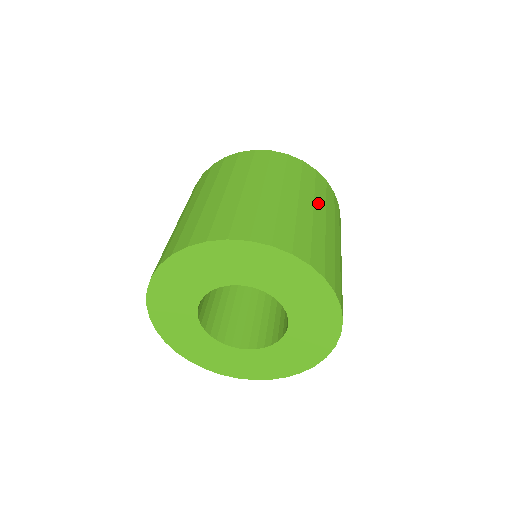
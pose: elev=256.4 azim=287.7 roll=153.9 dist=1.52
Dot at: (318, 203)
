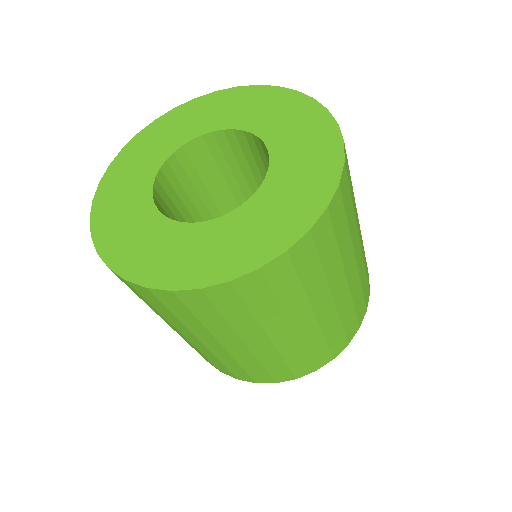
Dot at: occluded
